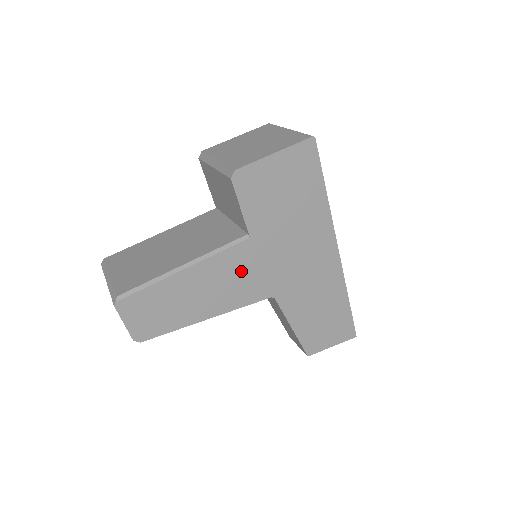
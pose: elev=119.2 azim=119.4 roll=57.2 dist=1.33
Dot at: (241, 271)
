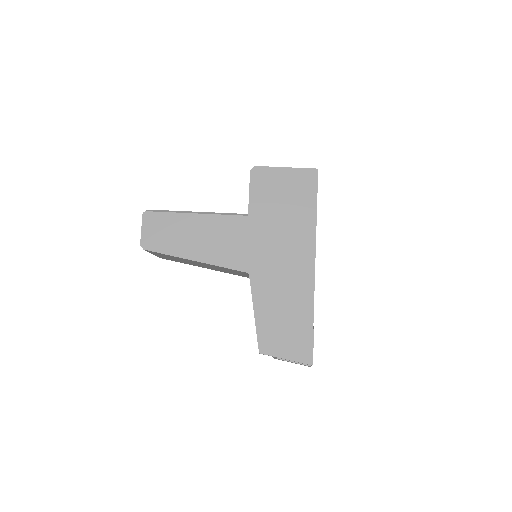
Dot at: (232, 237)
